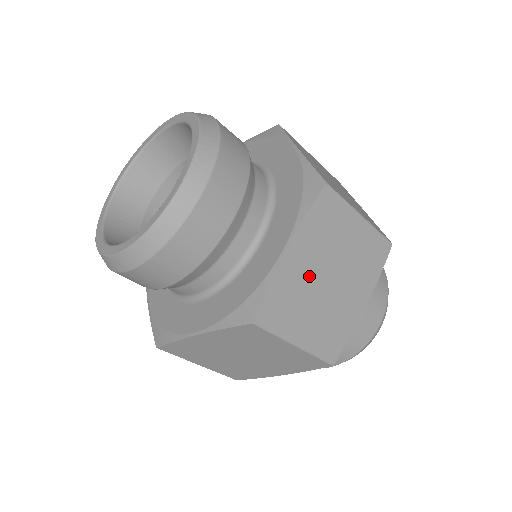
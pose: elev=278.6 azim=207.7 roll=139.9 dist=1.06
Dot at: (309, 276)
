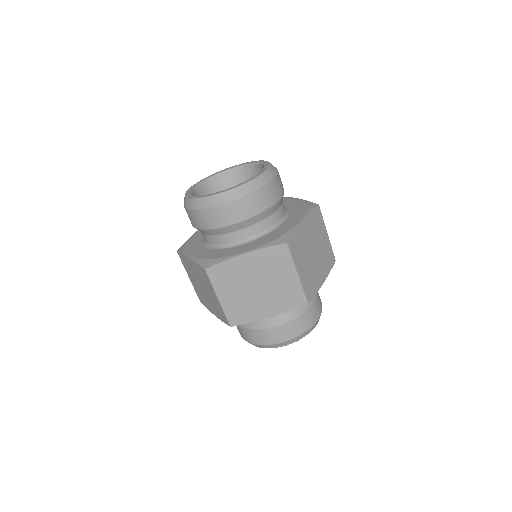
Dot at: (308, 242)
